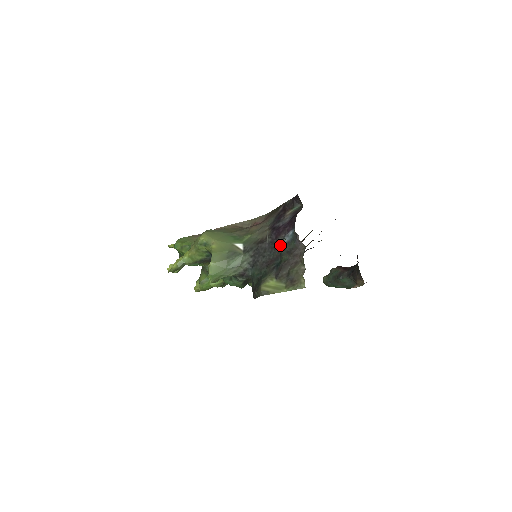
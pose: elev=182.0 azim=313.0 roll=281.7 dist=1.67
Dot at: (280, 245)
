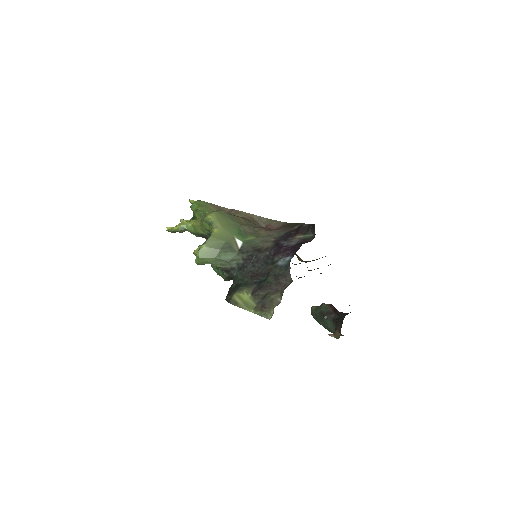
Dot at: (273, 264)
